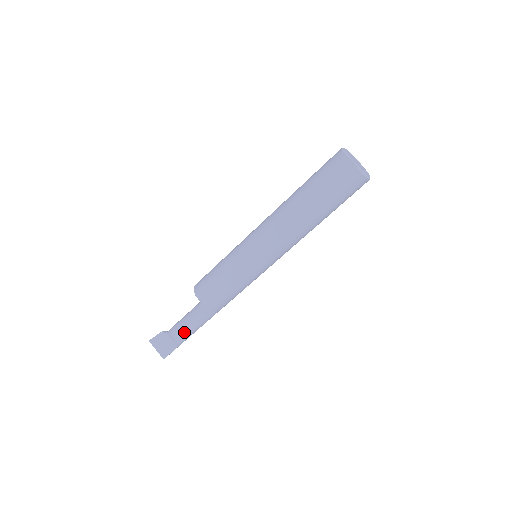
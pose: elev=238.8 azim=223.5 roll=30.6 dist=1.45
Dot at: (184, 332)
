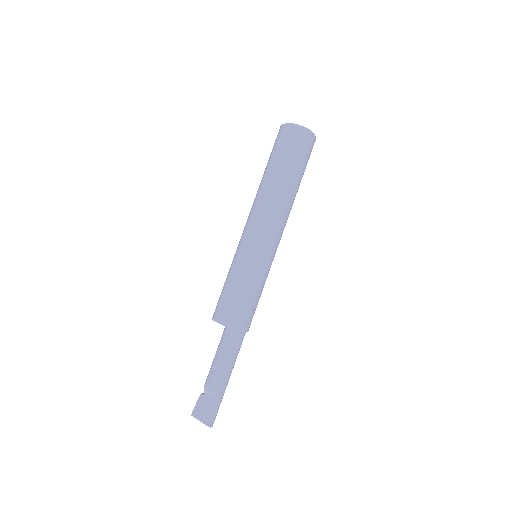
Dot at: (216, 372)
